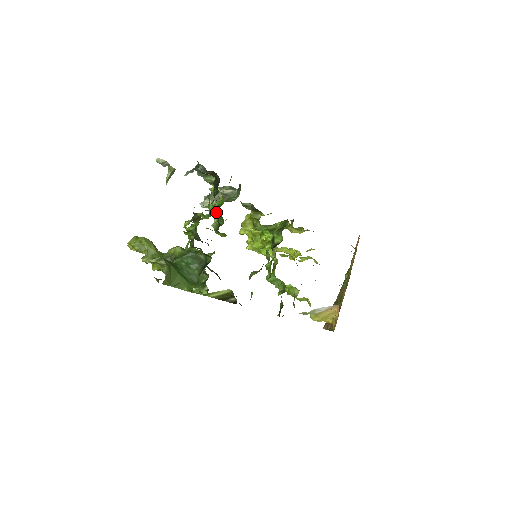
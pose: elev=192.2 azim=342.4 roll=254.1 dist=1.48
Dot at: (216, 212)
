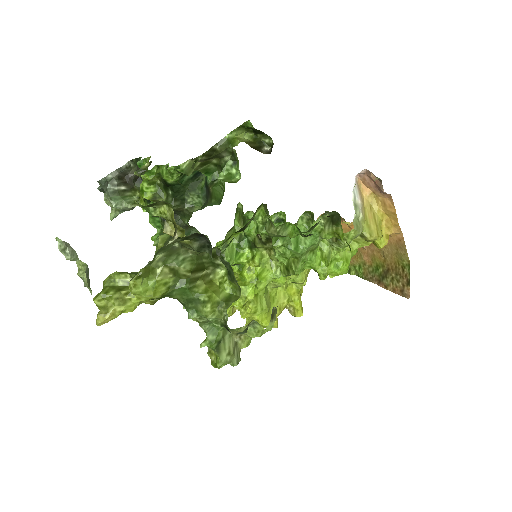
Dot at: occluded
